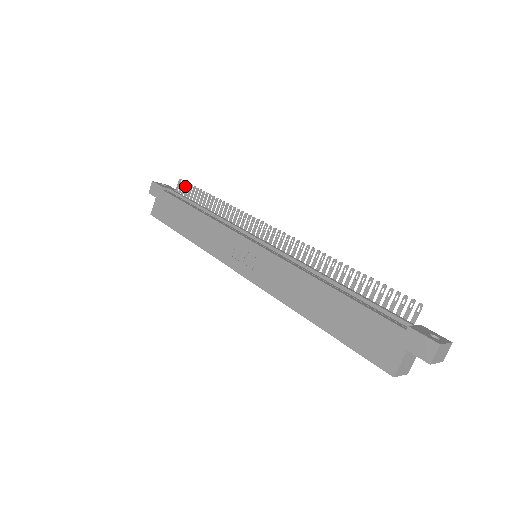
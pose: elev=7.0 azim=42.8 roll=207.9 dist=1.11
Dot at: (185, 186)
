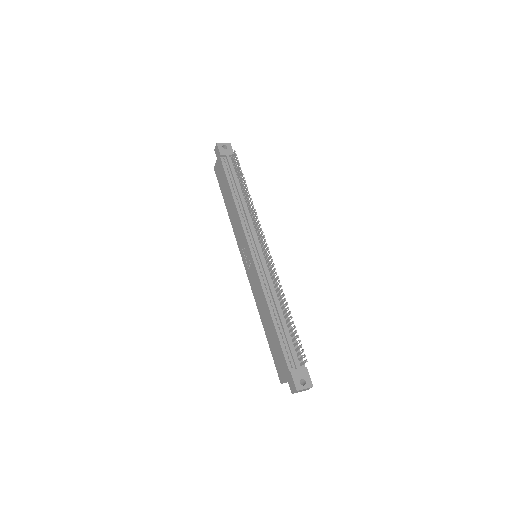
Dot at: (236, 160)
